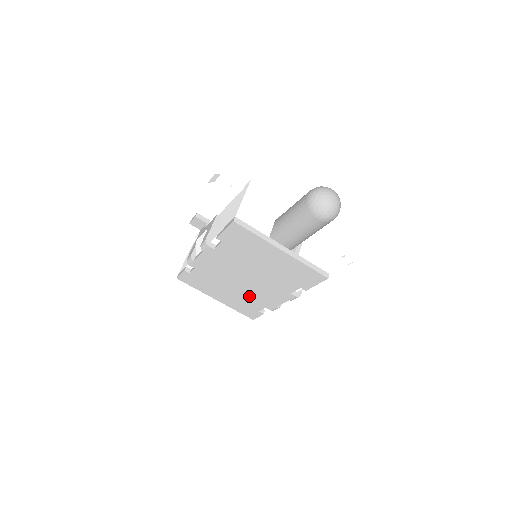
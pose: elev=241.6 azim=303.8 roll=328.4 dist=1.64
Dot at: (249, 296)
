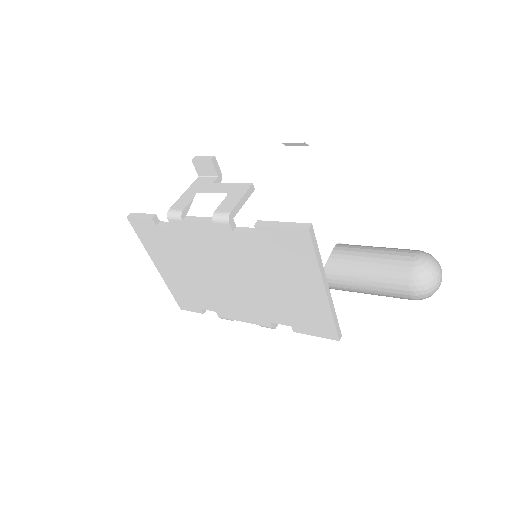
Dot at: (210, 292)
